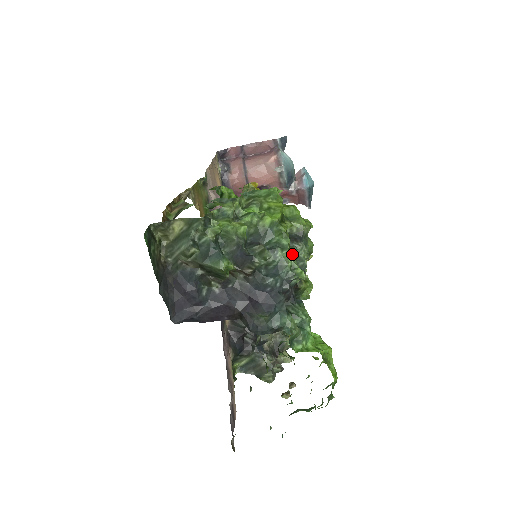
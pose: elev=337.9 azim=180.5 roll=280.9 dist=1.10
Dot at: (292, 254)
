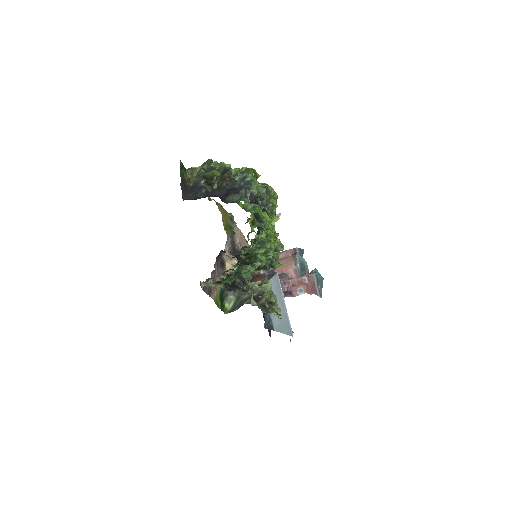
Dot at: (253, 177)
